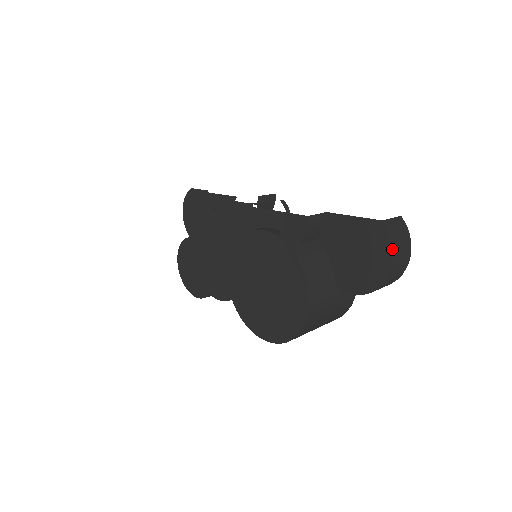
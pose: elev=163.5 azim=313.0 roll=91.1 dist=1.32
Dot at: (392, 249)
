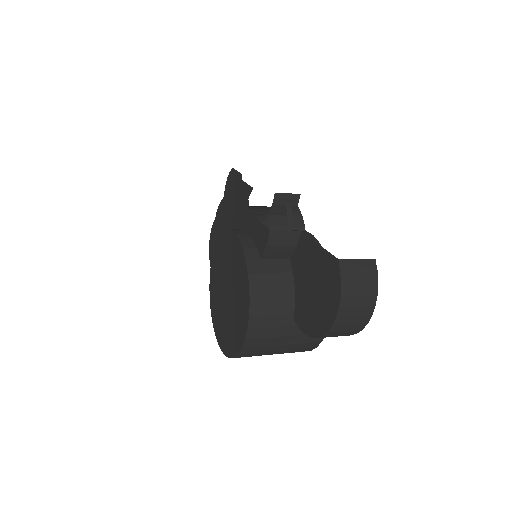
Dot at: (340, 297)
